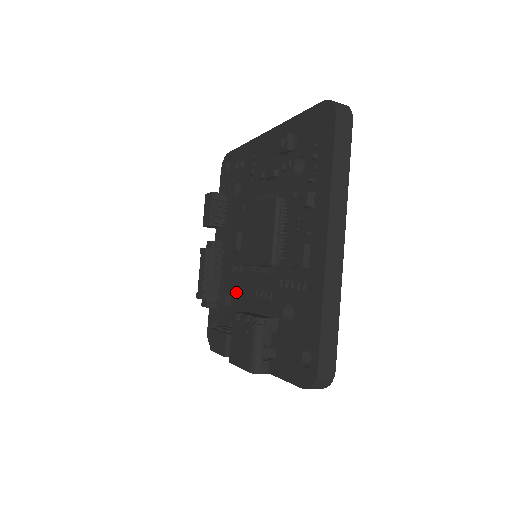
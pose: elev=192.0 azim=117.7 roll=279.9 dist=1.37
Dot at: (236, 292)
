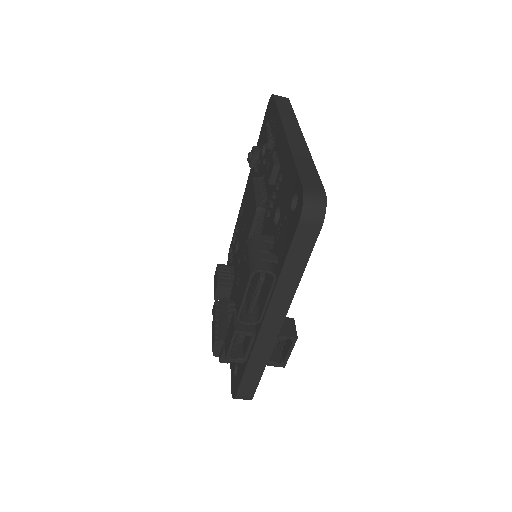
Dot at: occluded
